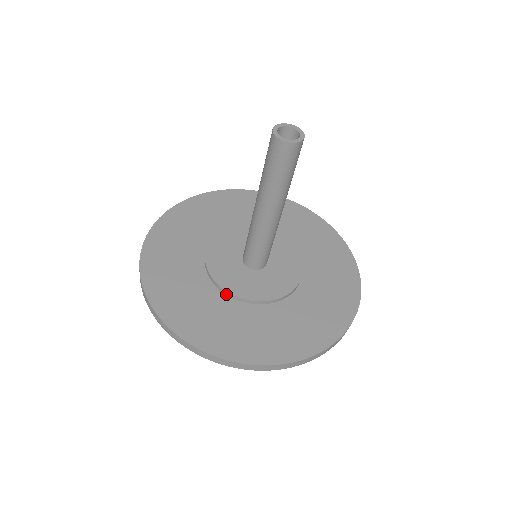
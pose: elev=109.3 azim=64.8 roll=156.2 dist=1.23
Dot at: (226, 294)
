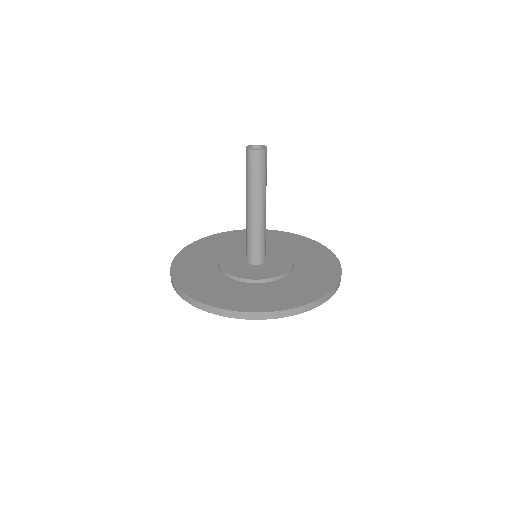
Dot at: (249, 282)
